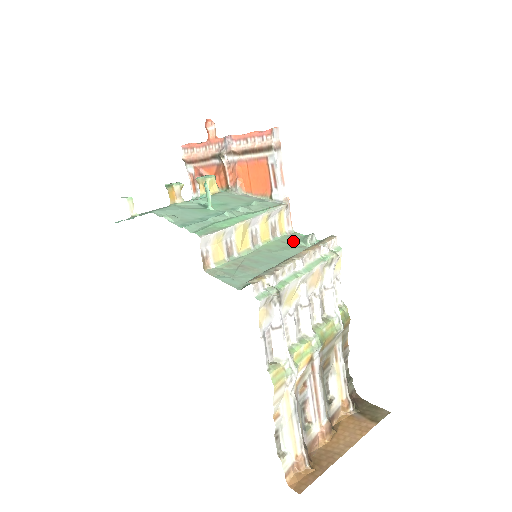
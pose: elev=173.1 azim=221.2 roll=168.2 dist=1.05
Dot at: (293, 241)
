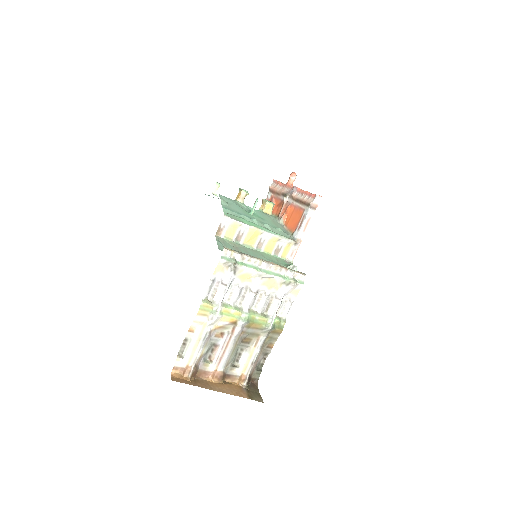
Dot at: (283, 263)
